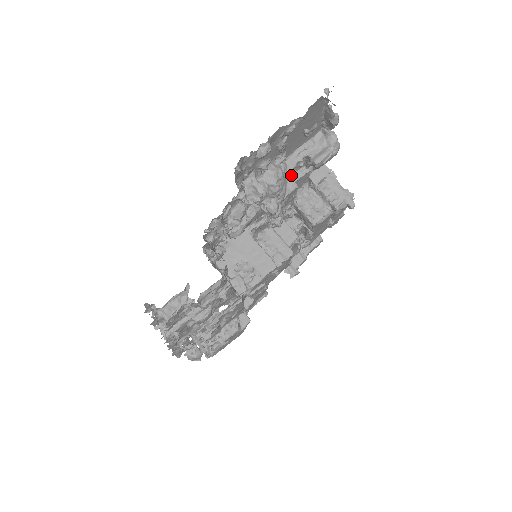
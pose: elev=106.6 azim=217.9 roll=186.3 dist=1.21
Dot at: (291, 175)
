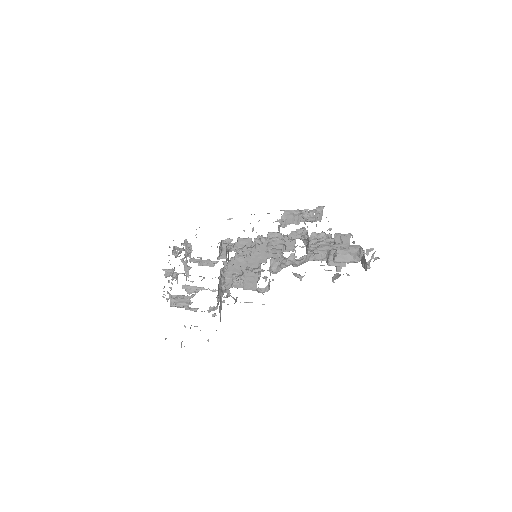
Dot at: (319, 241)
